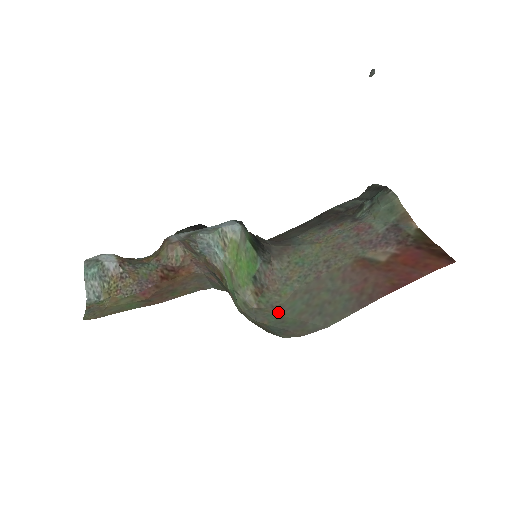
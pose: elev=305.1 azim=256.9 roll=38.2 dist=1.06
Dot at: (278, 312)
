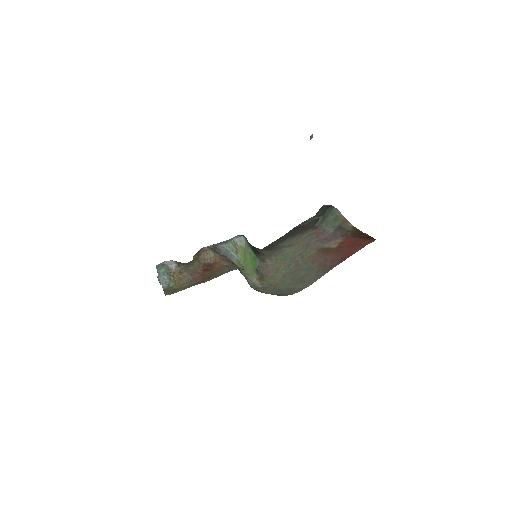
Dot at: (275, 287)
